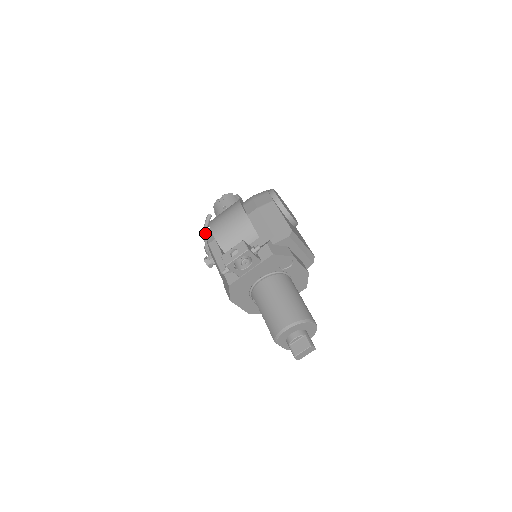
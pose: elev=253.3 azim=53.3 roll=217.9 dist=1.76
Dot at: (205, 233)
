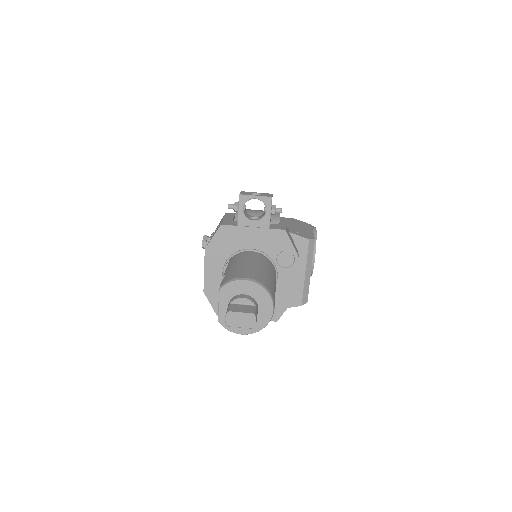
Dot at: occluded
